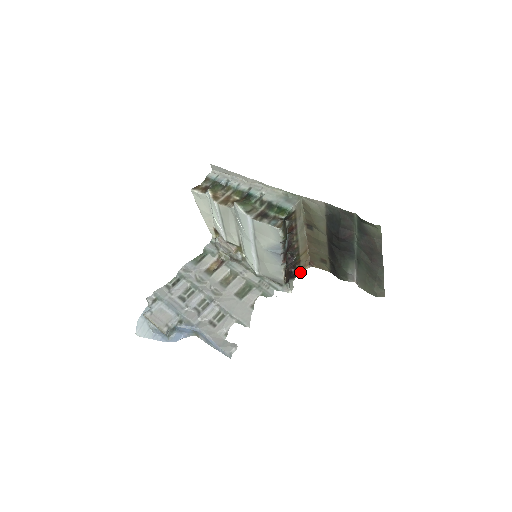
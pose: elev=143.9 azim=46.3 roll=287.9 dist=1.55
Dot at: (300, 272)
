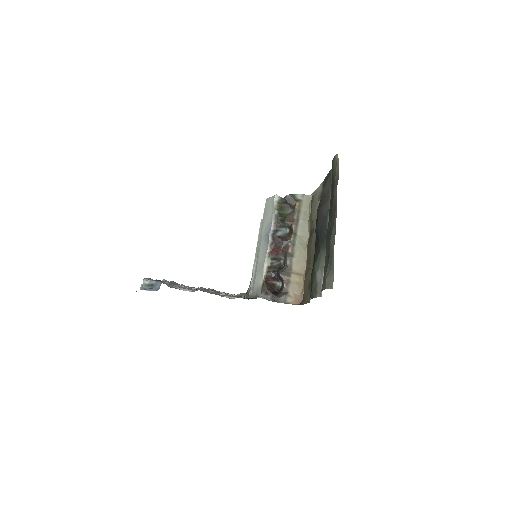
Dot at: (285, 301)
